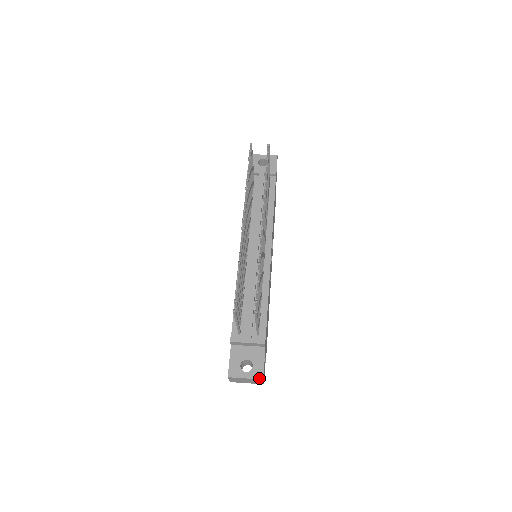
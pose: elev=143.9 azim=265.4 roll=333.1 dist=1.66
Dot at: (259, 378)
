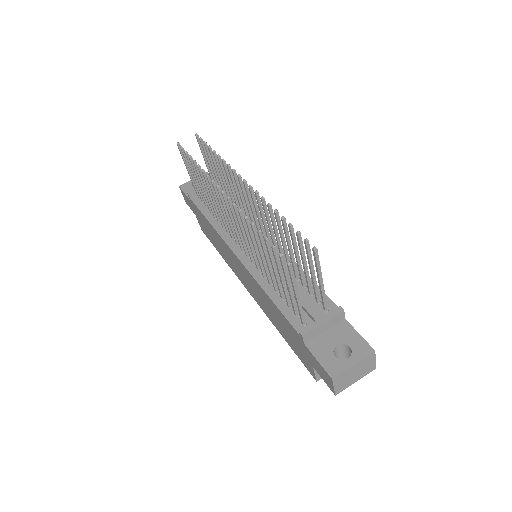
Dot at: (369, 353)
